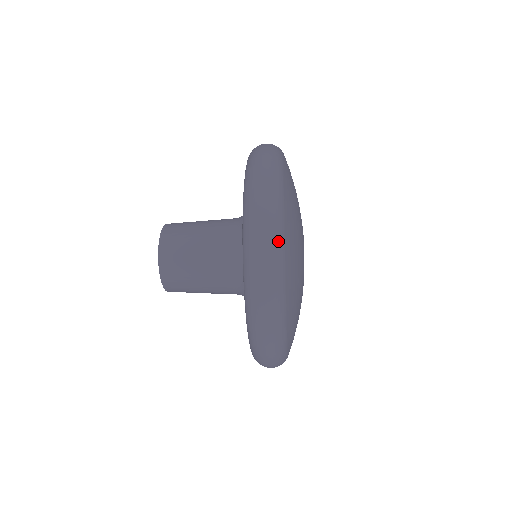
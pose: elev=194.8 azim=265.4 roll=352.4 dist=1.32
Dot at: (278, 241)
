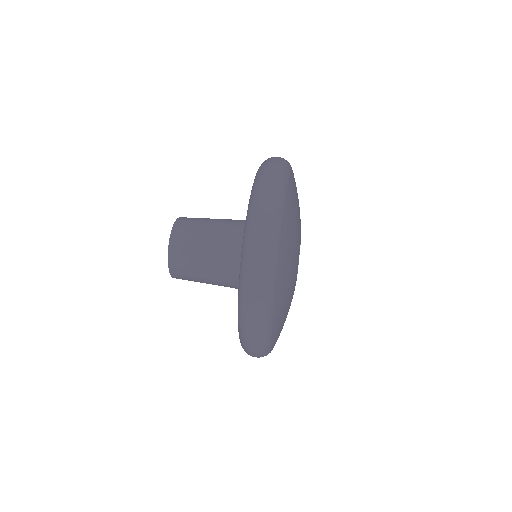
Dot at: (266, 323)
